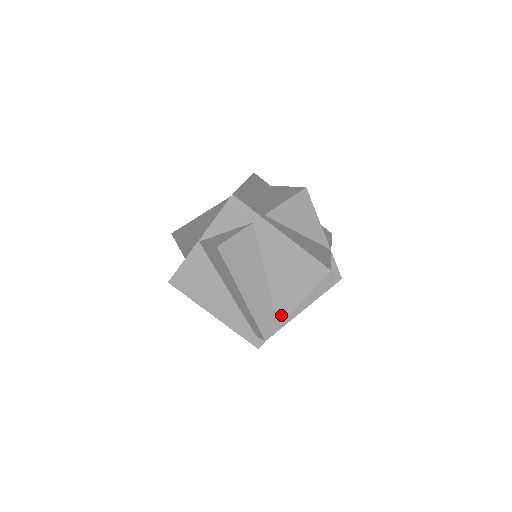
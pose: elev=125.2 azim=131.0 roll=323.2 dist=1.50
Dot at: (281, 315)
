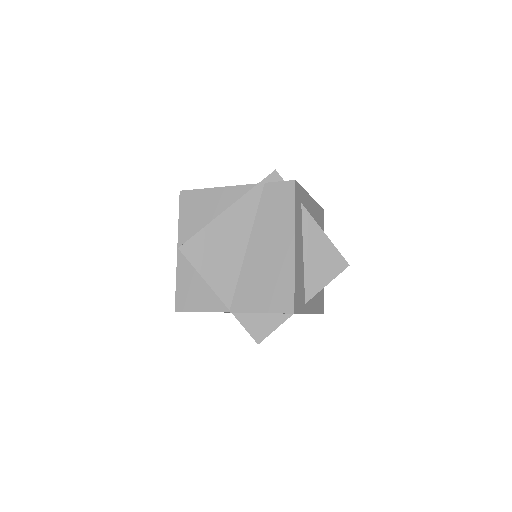
Dot at: occluded
